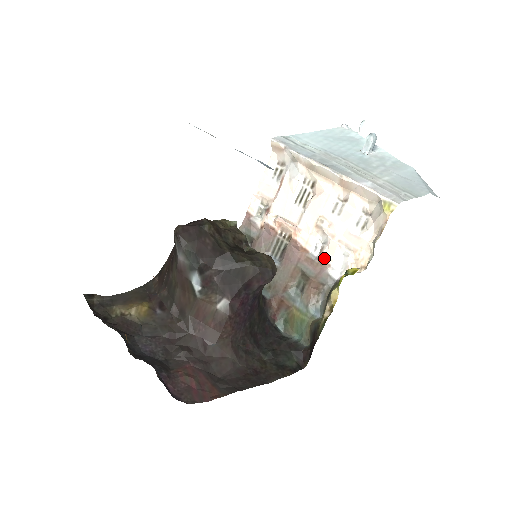
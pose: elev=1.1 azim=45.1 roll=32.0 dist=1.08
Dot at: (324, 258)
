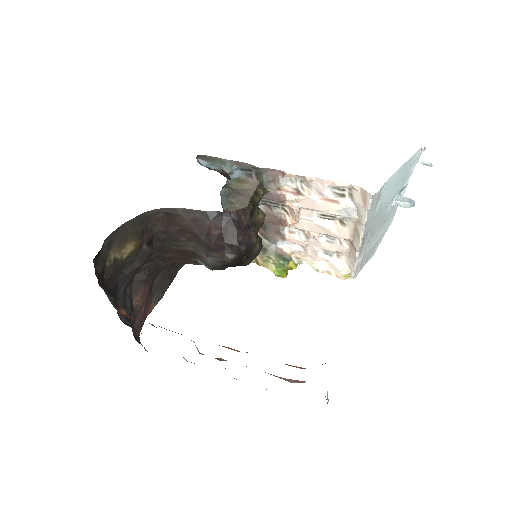
Dot at: (287, 238)
